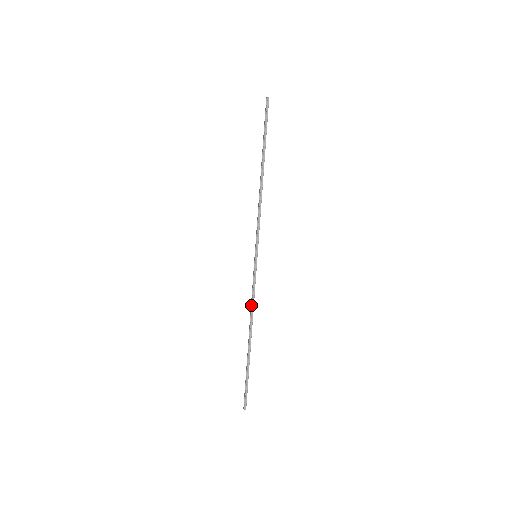
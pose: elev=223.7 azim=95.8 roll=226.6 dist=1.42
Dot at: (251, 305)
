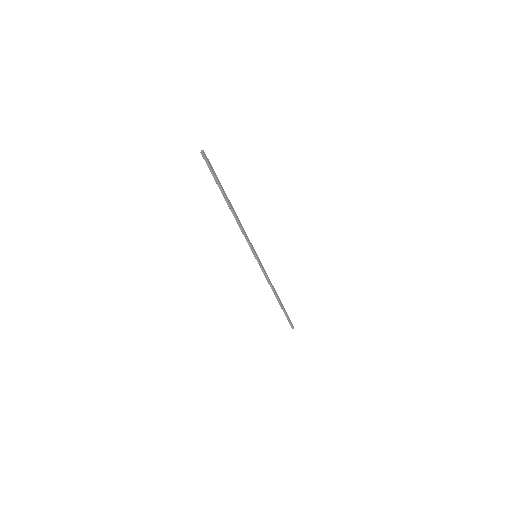
Dot at: (268, 283)
